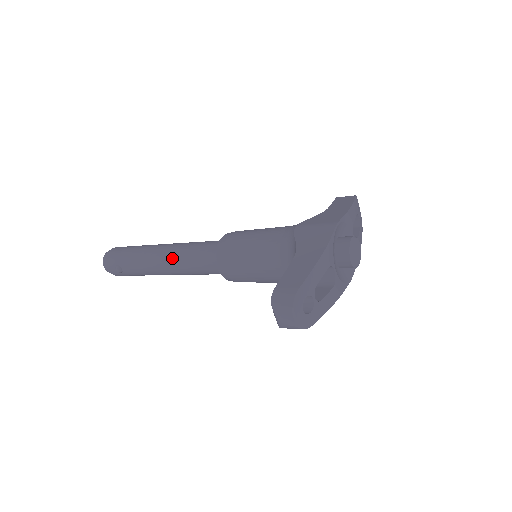
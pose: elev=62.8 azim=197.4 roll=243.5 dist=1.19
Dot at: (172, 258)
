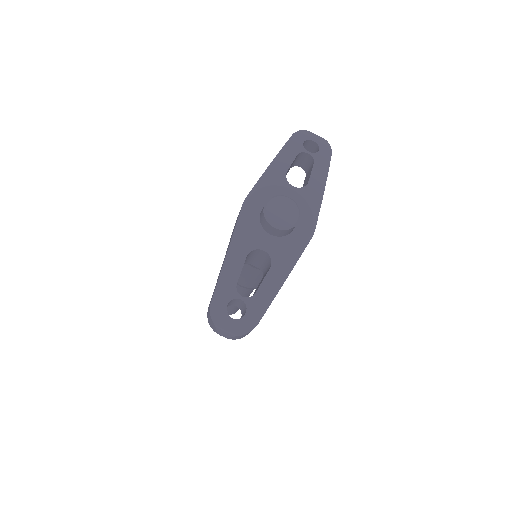
Dot at: occluded
